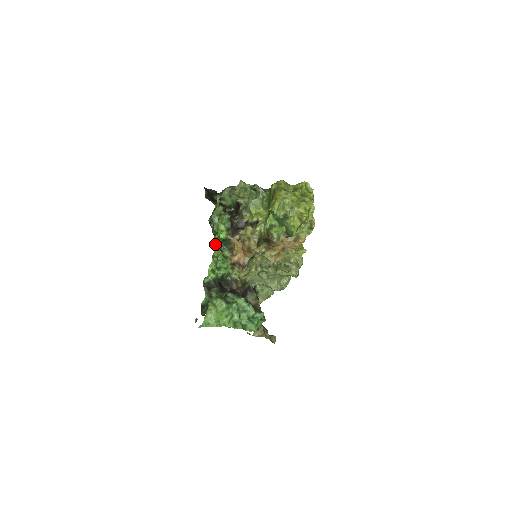
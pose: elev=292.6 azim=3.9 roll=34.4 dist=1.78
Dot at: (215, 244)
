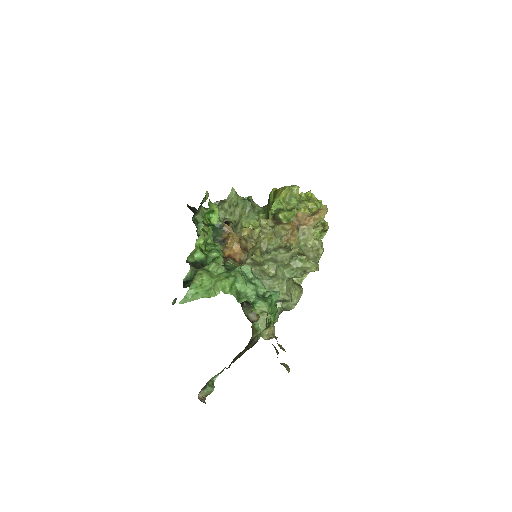
Dot at: (205, 222)
